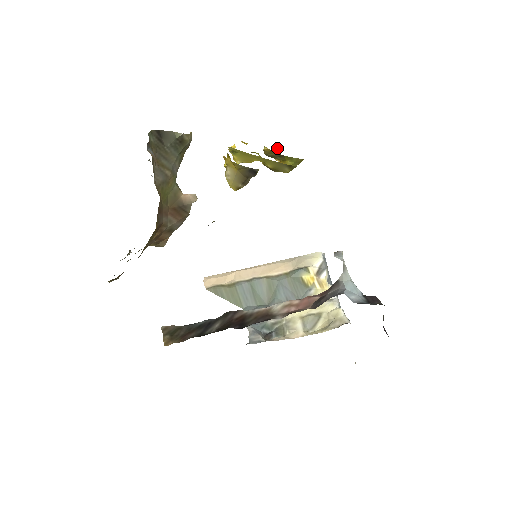
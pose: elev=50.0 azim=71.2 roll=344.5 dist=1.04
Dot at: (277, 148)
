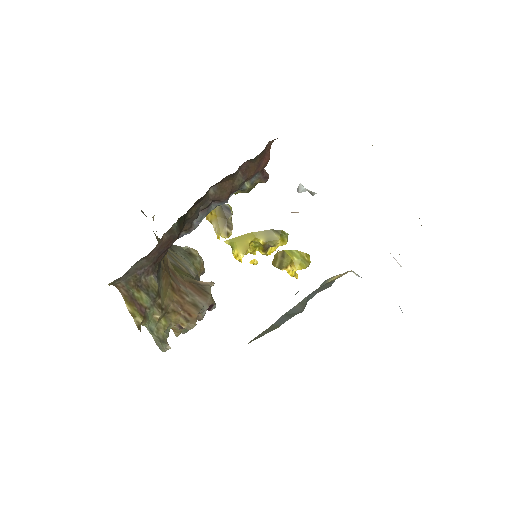
Dot at: (291, 271)
